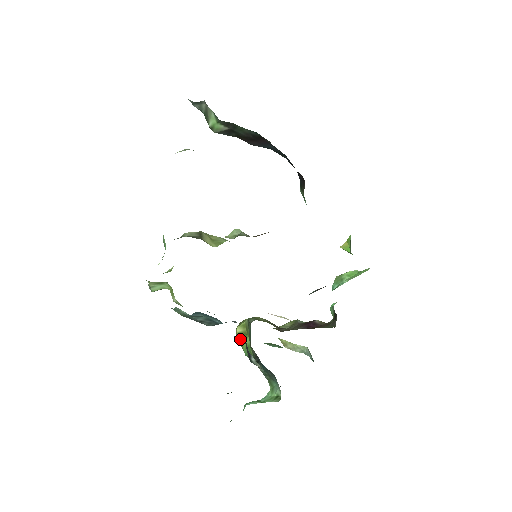
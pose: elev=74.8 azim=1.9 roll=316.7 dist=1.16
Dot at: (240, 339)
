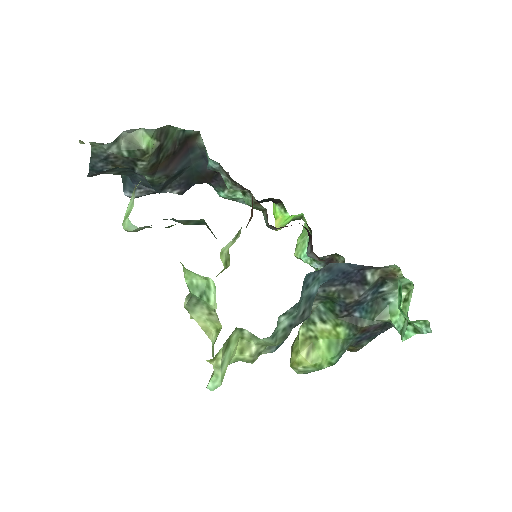
Dot at: (314, 358)
